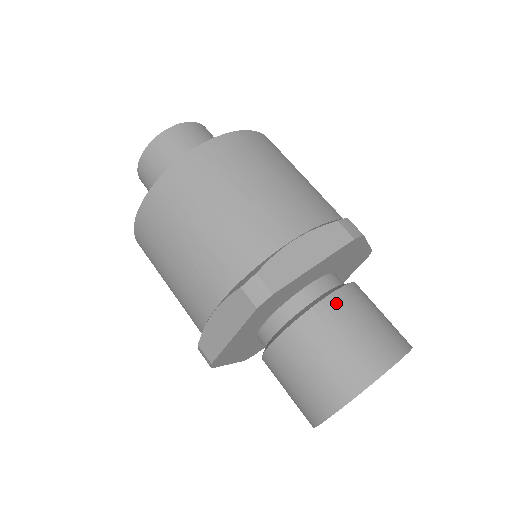
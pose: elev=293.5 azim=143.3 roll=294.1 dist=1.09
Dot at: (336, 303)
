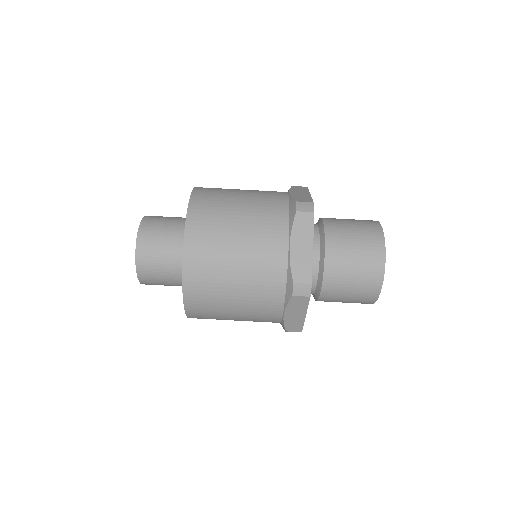
Dot at: (328, 291)
